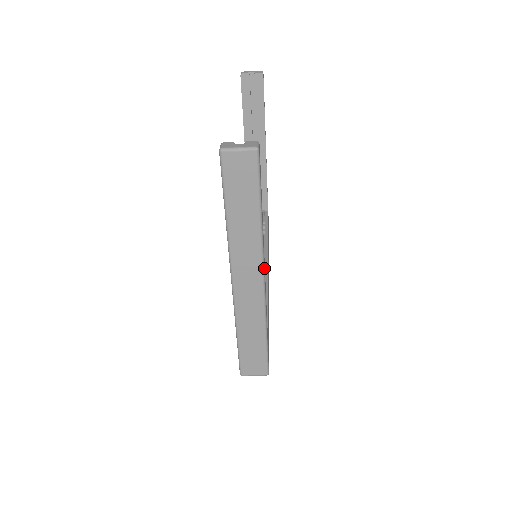
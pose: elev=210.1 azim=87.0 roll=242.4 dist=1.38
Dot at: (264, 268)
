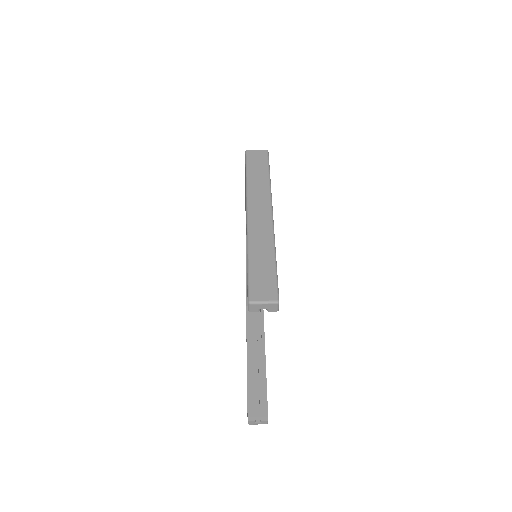
Dot at: occluded
